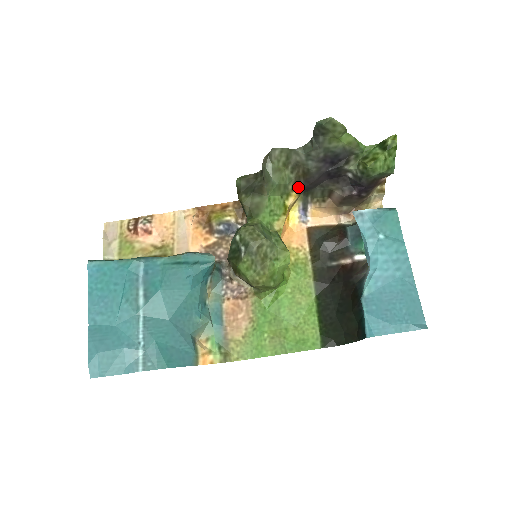
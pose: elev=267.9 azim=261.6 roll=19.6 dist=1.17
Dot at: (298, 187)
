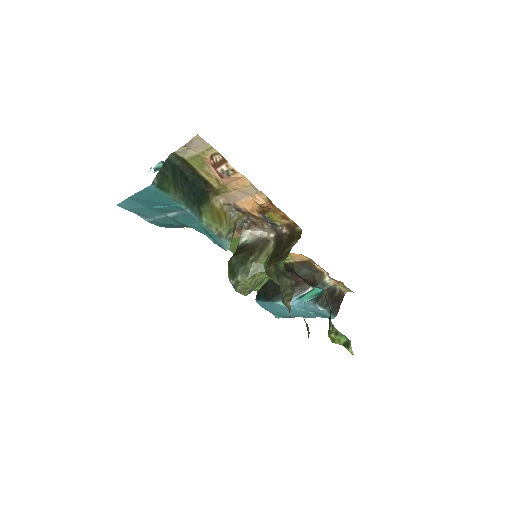
Dot at: occluded
